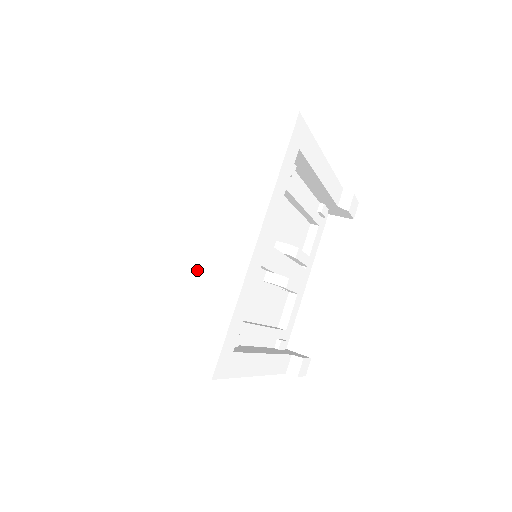
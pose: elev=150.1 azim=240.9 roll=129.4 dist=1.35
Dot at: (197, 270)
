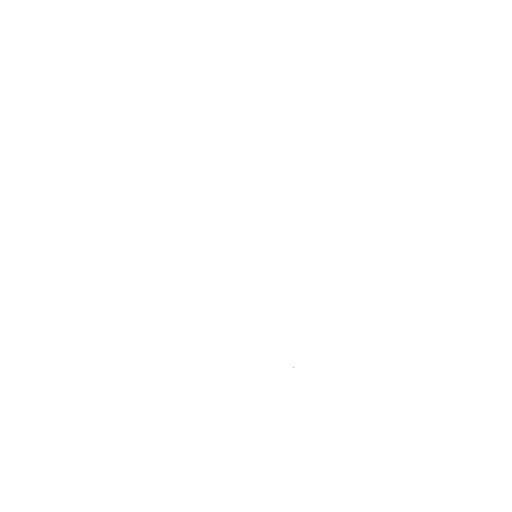
Dot at: (265, 233)
